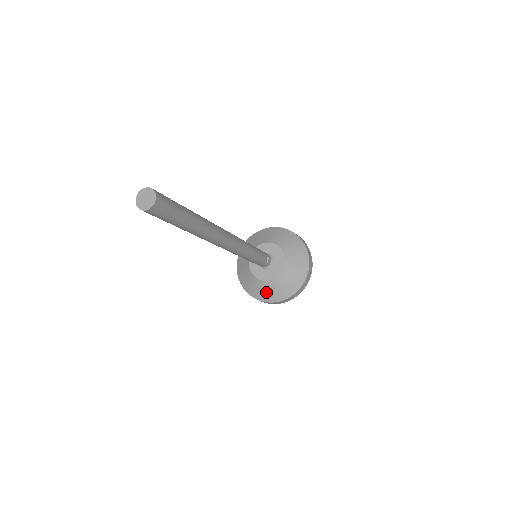
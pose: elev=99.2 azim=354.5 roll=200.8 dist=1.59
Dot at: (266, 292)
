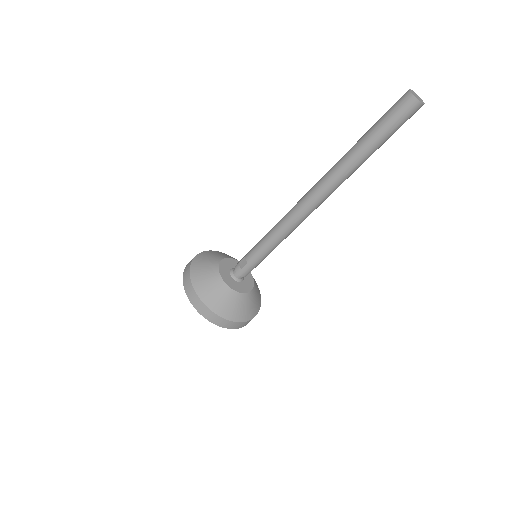
Dot at: (238, 308)
